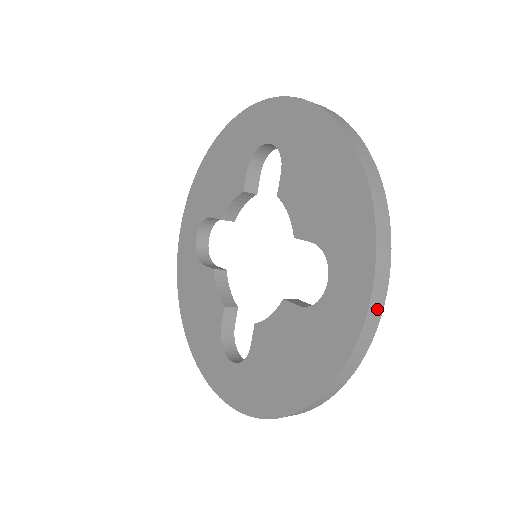
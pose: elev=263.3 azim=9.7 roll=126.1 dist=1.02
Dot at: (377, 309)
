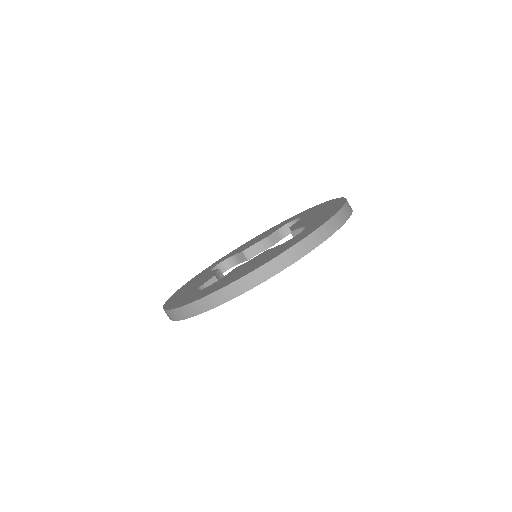
Dot at: (325, 233)
